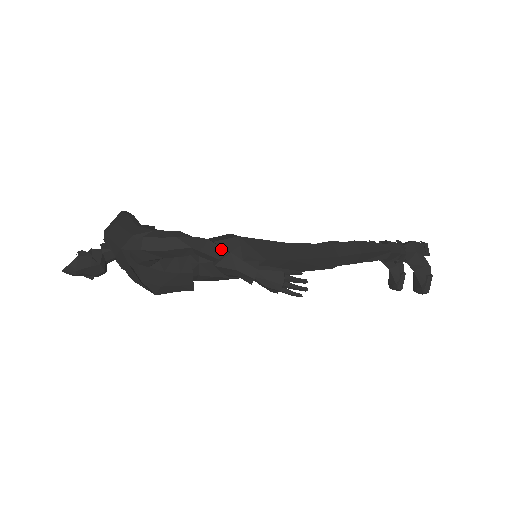
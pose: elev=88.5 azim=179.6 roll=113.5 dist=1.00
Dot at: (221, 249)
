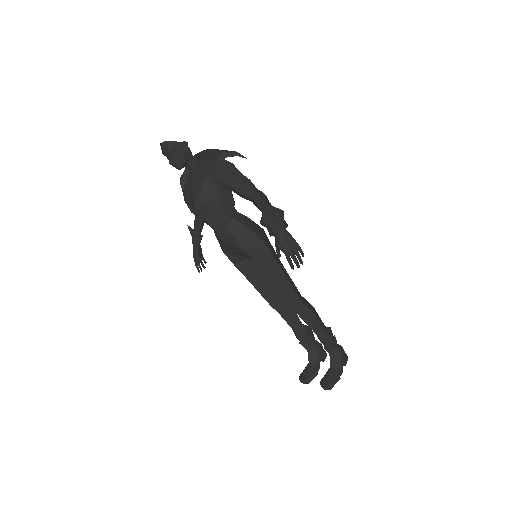
Dot at: occluded
